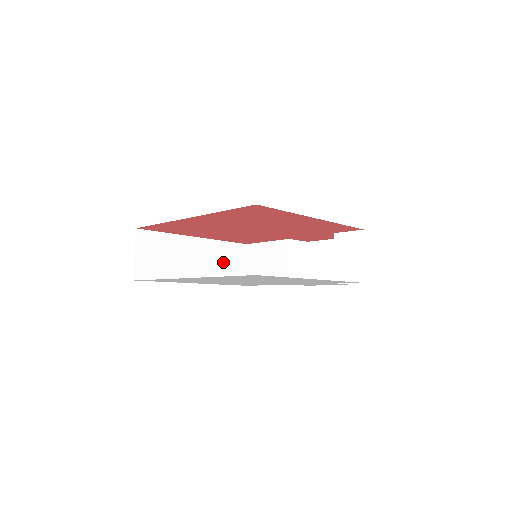
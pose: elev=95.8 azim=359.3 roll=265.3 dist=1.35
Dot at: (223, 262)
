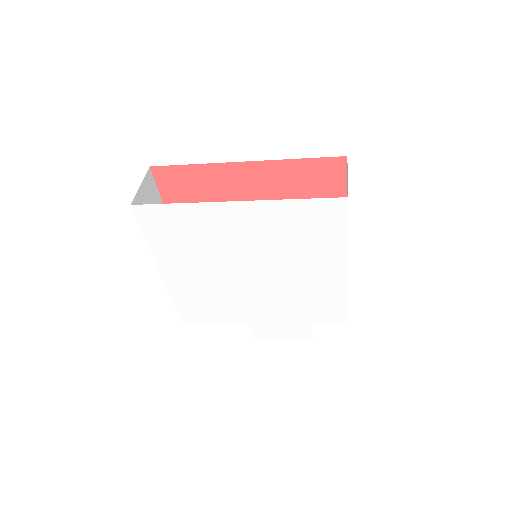
Dot at: occluded
